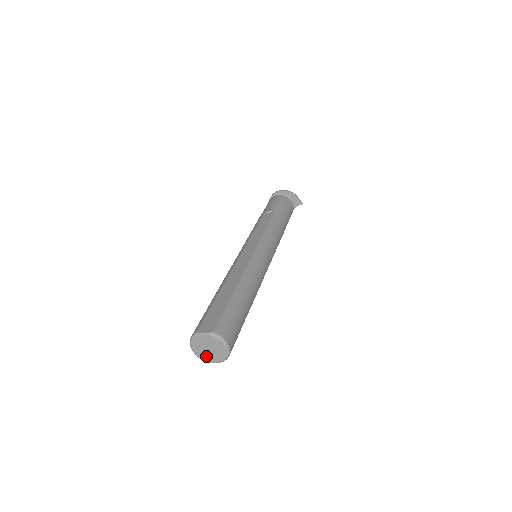
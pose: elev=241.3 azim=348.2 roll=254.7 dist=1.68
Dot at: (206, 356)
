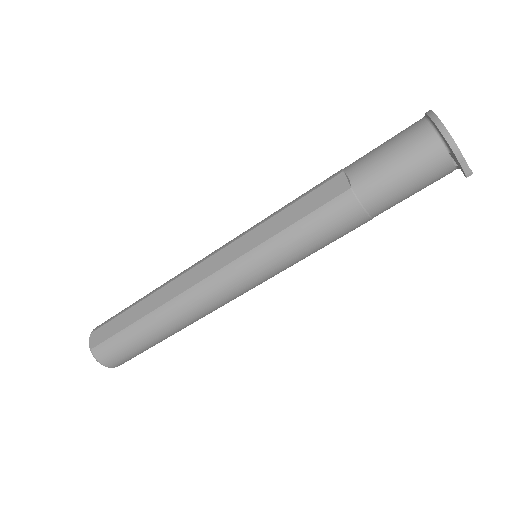
Dot at: occluded
